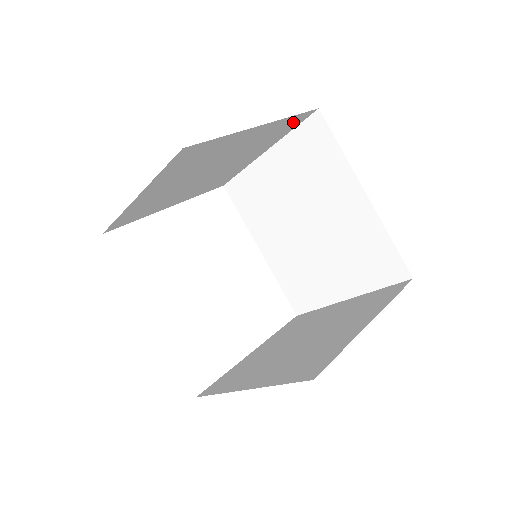
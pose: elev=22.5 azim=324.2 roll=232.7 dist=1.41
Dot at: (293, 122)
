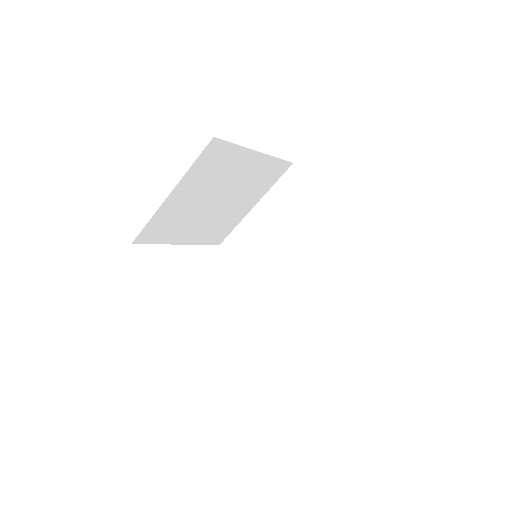
Dot at: (277, 170)
